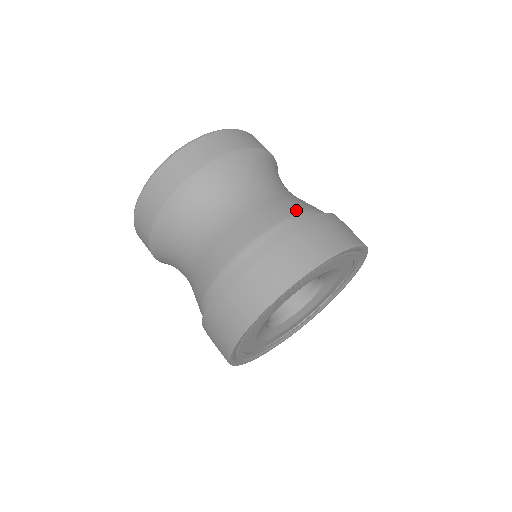
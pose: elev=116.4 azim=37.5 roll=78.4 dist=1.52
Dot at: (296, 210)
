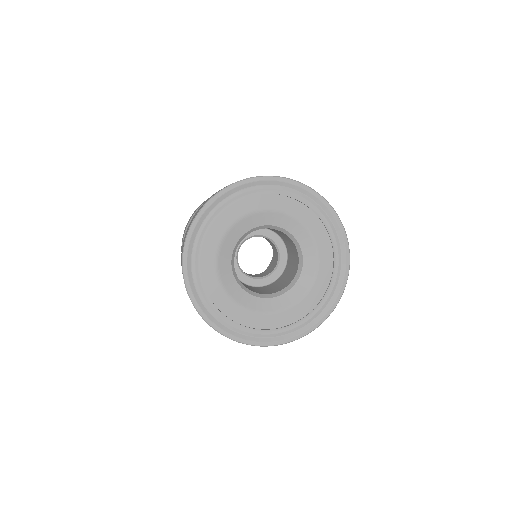
Dot at: occluded
